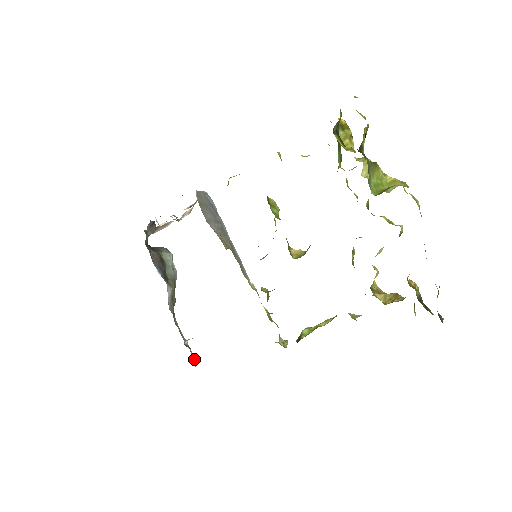
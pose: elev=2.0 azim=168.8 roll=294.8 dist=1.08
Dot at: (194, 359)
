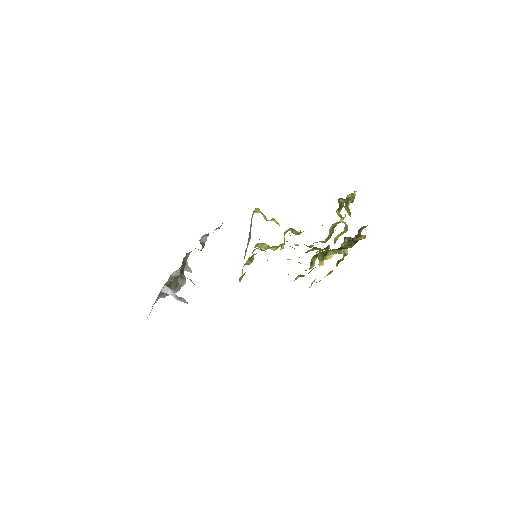
Dot at: occluded
